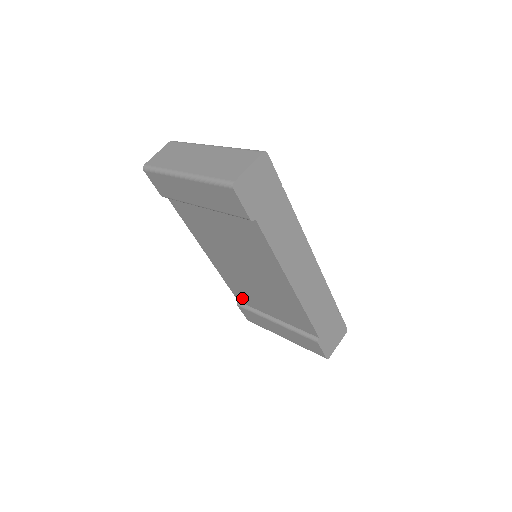
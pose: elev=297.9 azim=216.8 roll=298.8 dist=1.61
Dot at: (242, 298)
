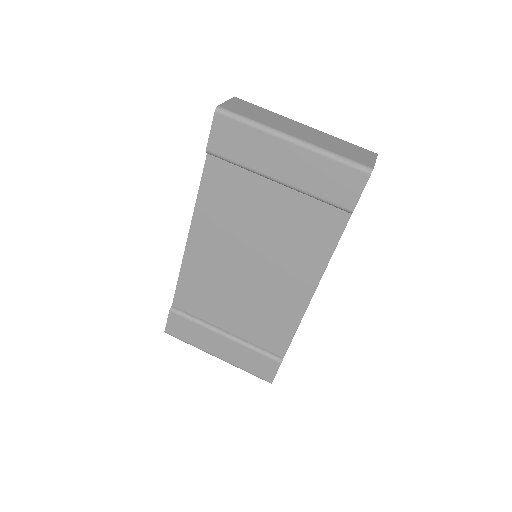
Dot at: (187, 302)
